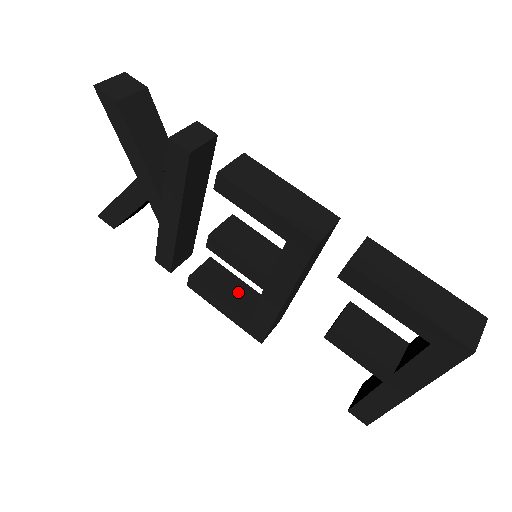
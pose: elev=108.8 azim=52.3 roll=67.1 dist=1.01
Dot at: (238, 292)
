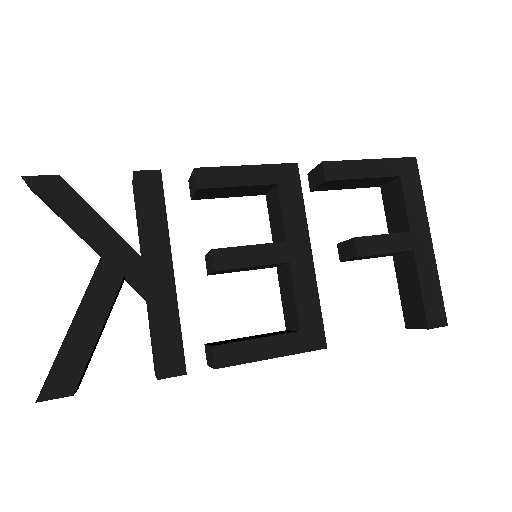
Dot at: (262, 335)
